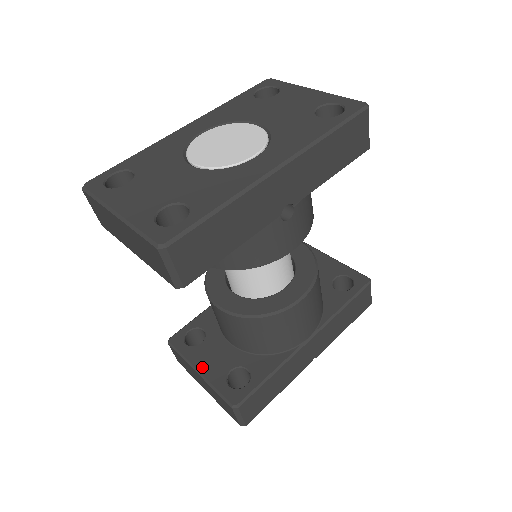
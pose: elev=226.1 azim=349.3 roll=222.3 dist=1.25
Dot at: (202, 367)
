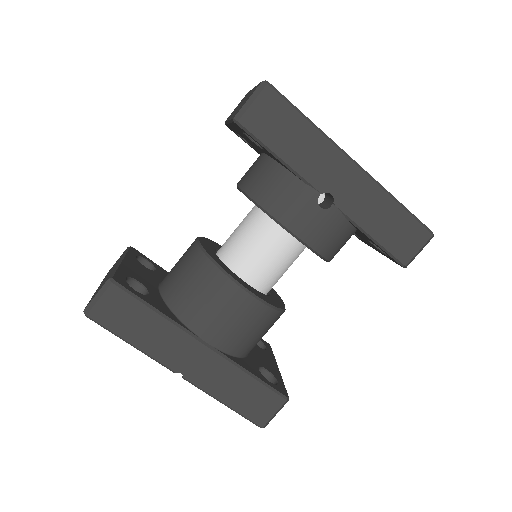
Dot at: (127, 263)
